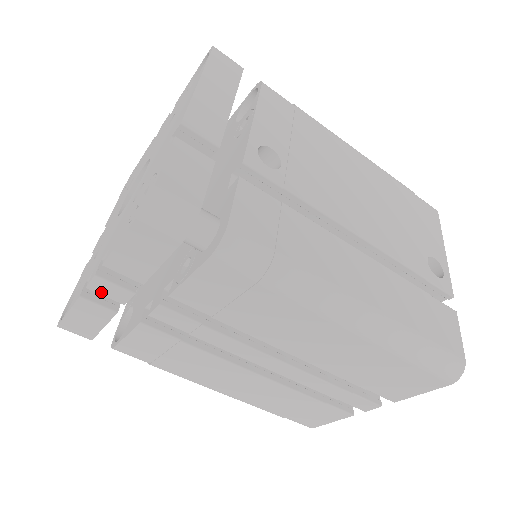
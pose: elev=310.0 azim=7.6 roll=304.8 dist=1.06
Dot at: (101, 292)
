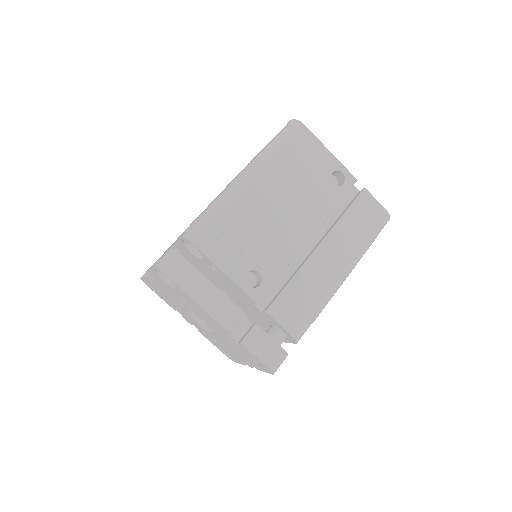
Dot at: occluded
